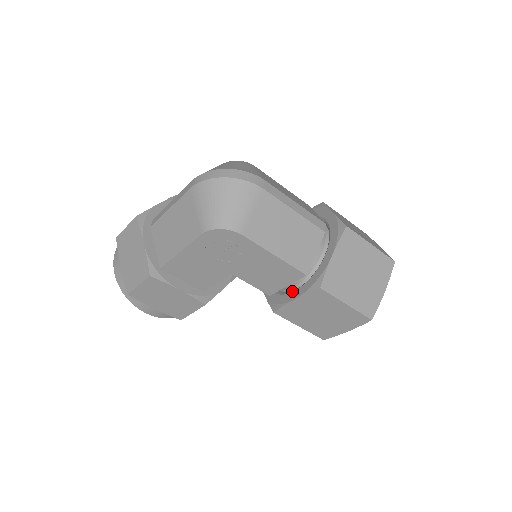
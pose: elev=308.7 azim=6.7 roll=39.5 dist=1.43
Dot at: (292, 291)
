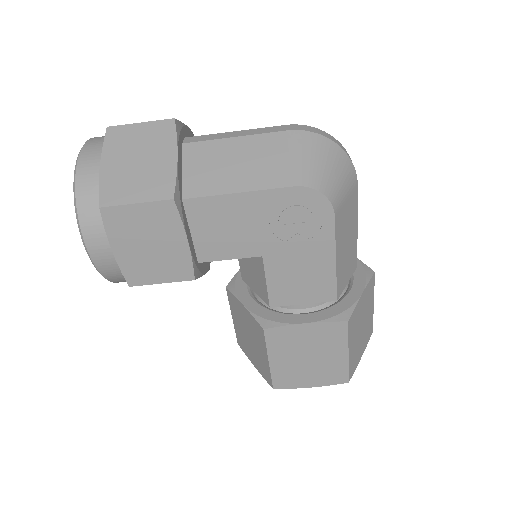
Dot at: (299, 313)
